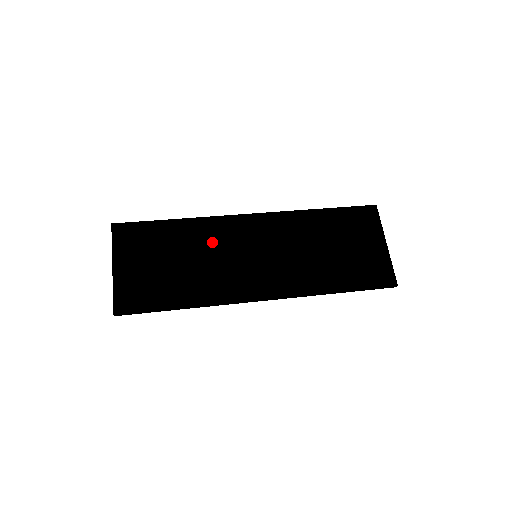
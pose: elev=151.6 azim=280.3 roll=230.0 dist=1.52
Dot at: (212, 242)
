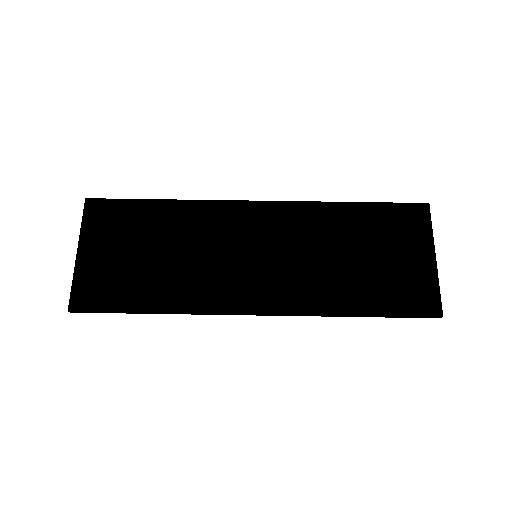
Dot at: (202, 233)
